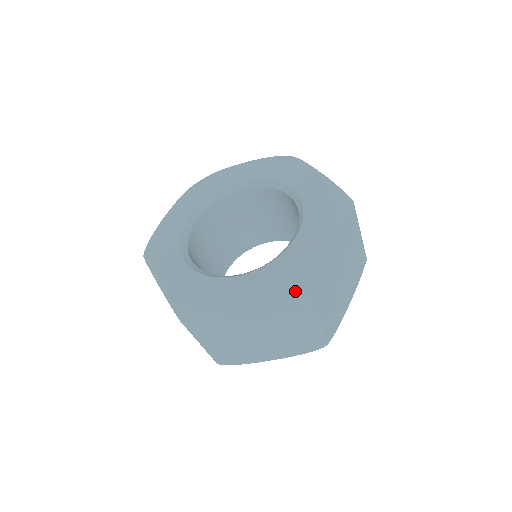
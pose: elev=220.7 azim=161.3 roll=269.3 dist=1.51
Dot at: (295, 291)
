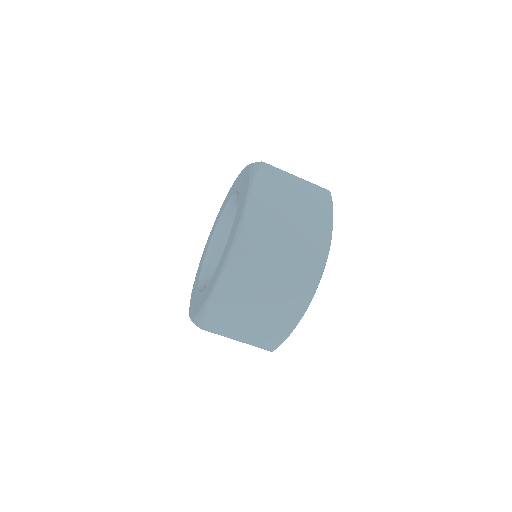
Dot at: (236, 247)
